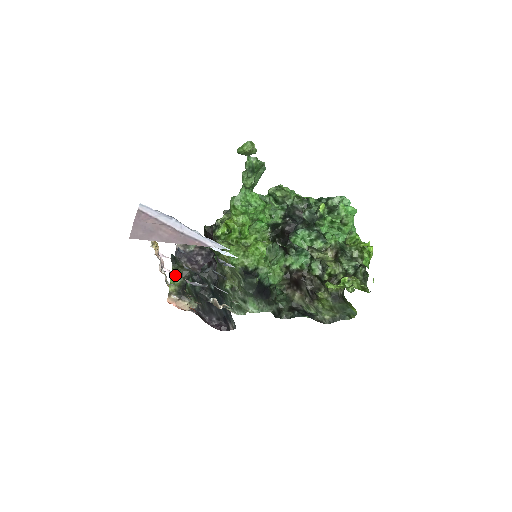
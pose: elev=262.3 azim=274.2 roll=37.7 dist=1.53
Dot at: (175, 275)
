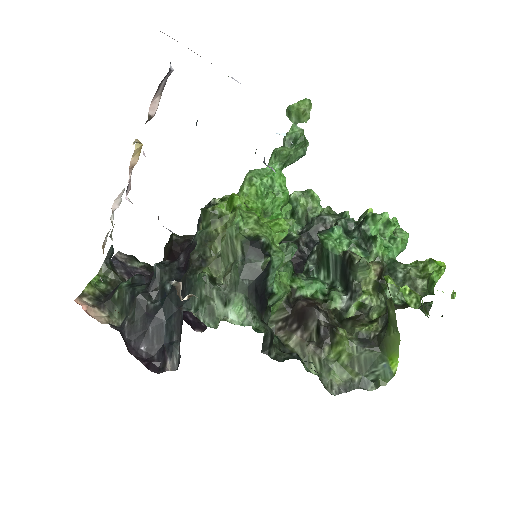
Dot at: (101, 278)
